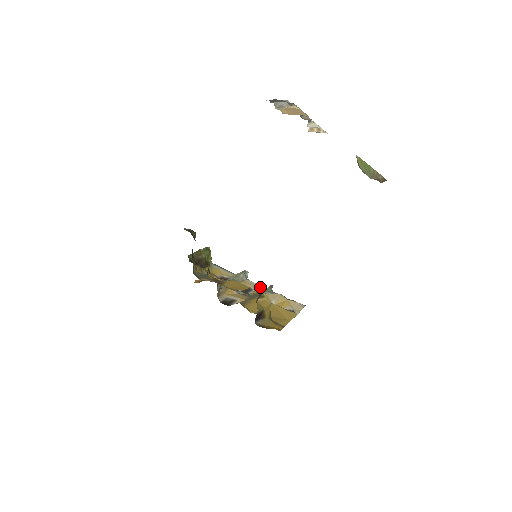
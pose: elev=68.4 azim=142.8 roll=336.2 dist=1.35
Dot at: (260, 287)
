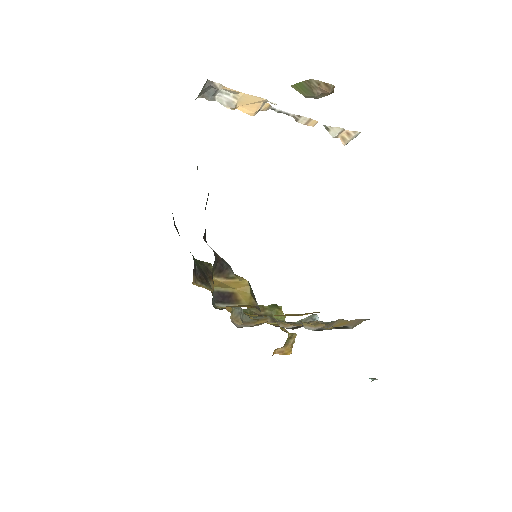
Dot at: (323, 322)
